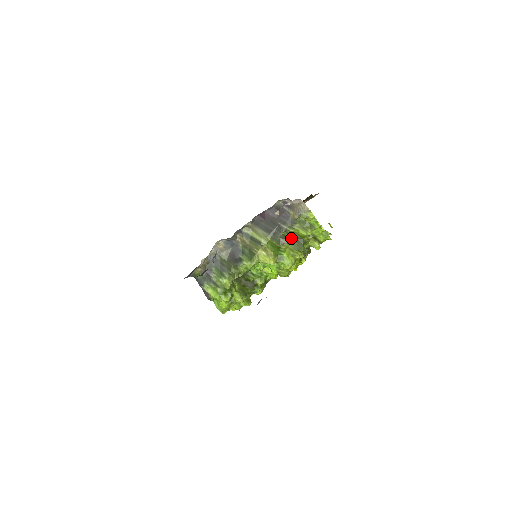
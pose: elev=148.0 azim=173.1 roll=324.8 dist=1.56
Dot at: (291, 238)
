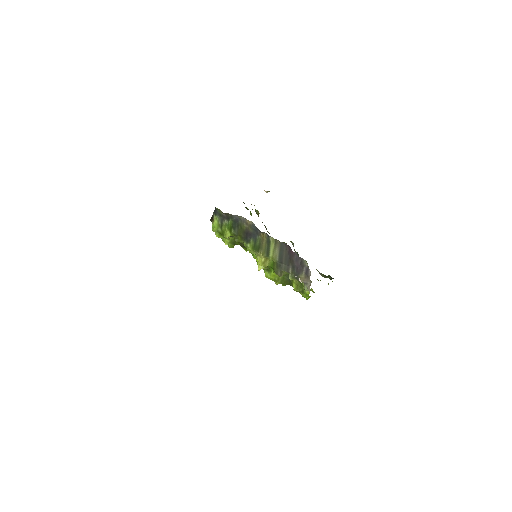
Dot at: (287, 275)
